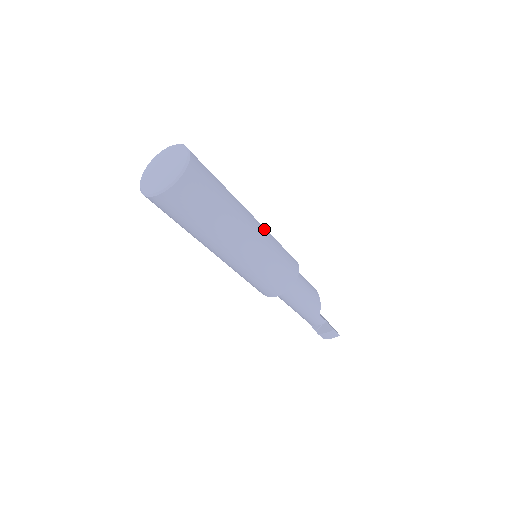
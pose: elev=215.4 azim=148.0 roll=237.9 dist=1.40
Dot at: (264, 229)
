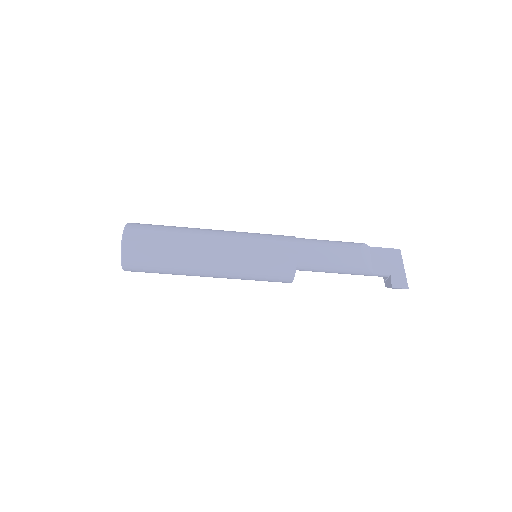
Dot at: (231, 251)
